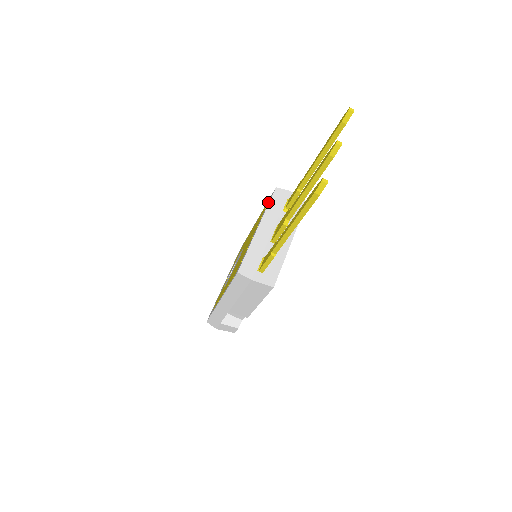
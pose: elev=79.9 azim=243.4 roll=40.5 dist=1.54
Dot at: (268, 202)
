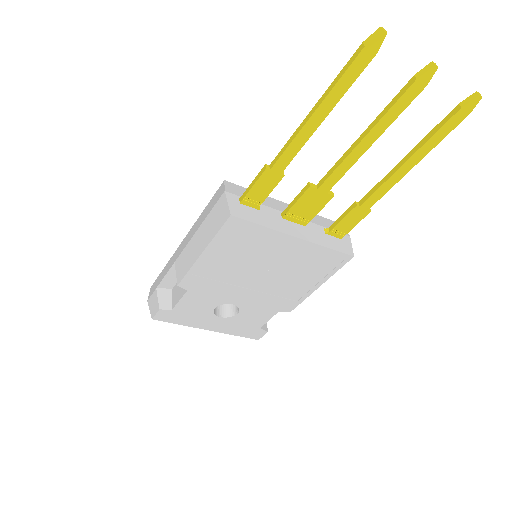
Dot at: occluded
